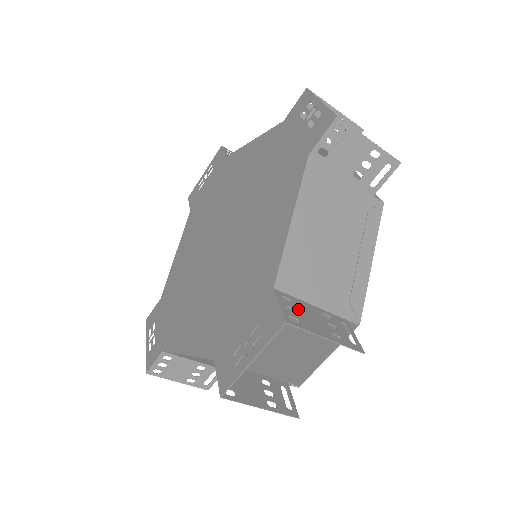
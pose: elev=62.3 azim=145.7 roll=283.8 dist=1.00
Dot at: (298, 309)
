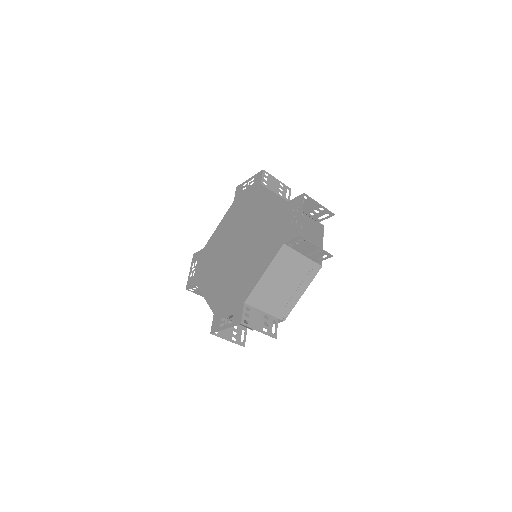
Dot at: occluded
